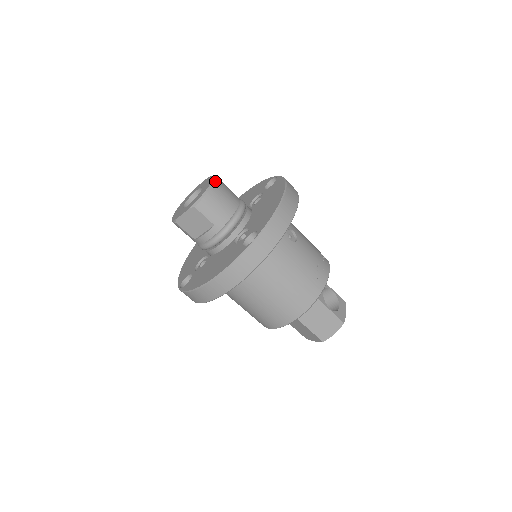
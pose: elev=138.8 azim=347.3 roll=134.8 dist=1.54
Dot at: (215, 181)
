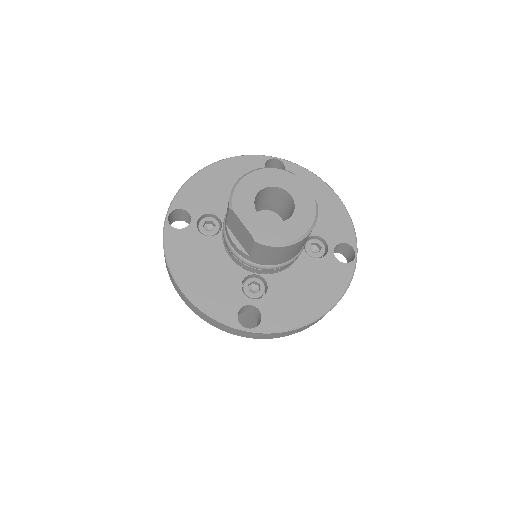
Dot at: (304, 238)
